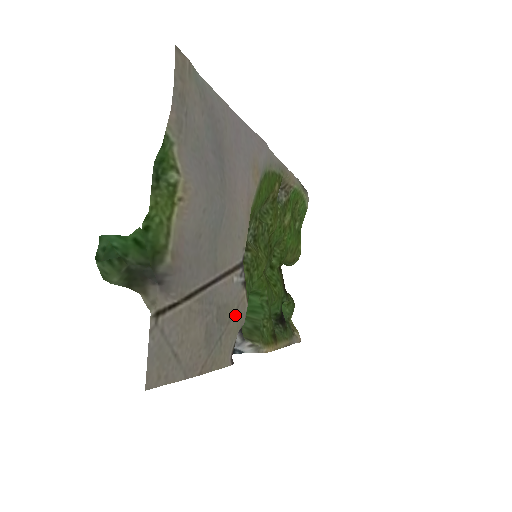
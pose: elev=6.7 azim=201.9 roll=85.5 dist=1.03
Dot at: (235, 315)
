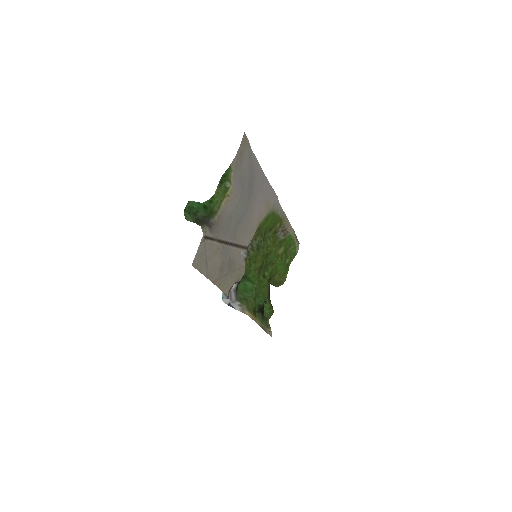
Dot at: (237, 271)
